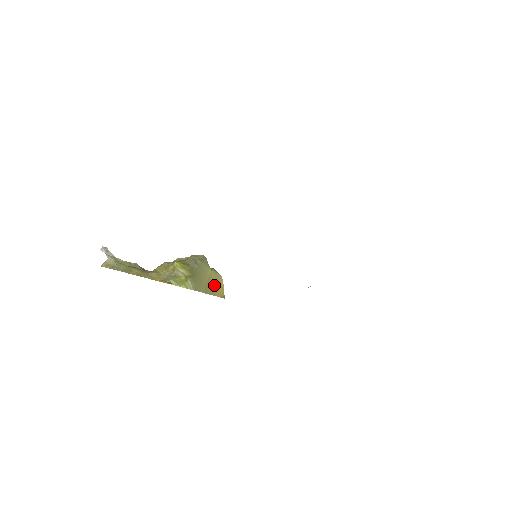
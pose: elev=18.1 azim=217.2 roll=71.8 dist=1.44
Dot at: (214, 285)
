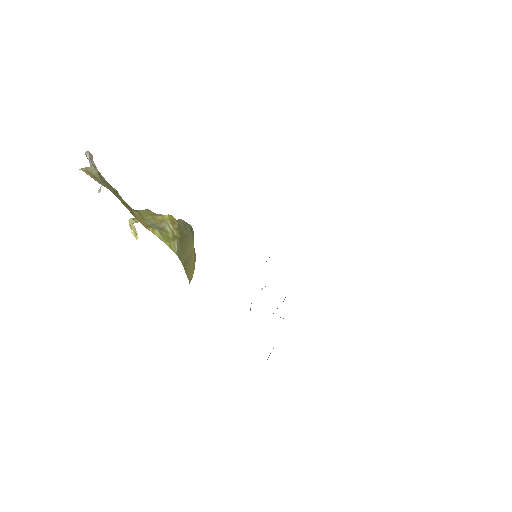
Dot at: (190, 264)
